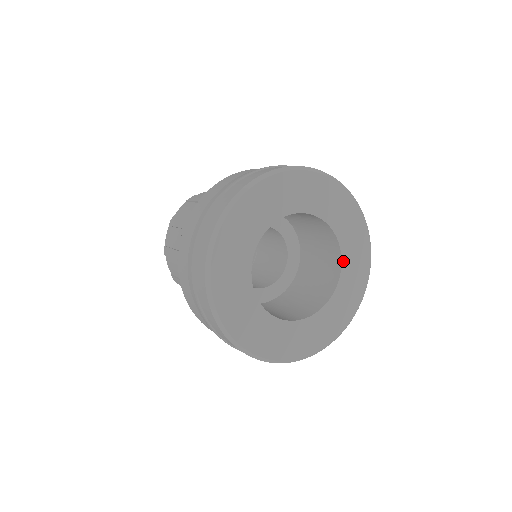
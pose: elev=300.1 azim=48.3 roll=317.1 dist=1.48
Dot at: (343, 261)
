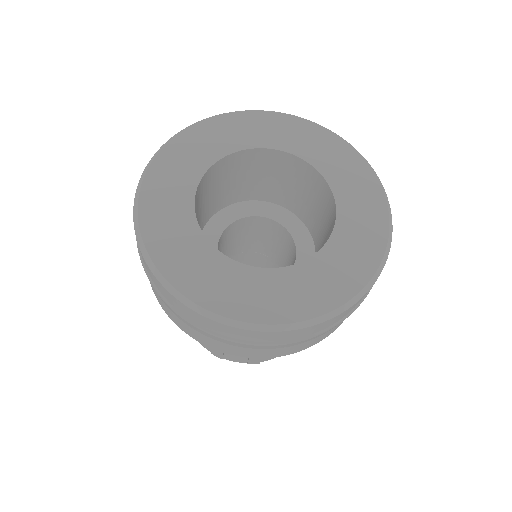
Dot at: (335, 233)
